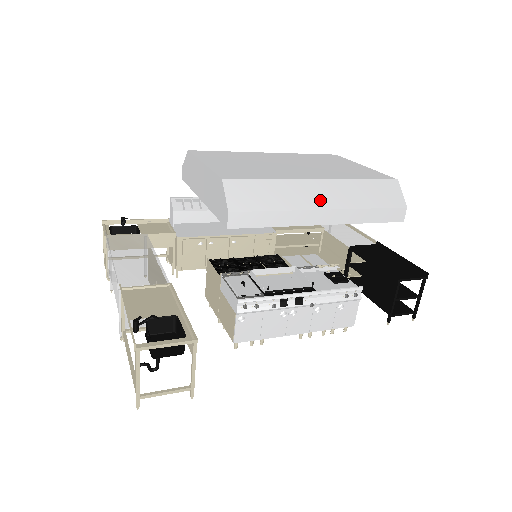
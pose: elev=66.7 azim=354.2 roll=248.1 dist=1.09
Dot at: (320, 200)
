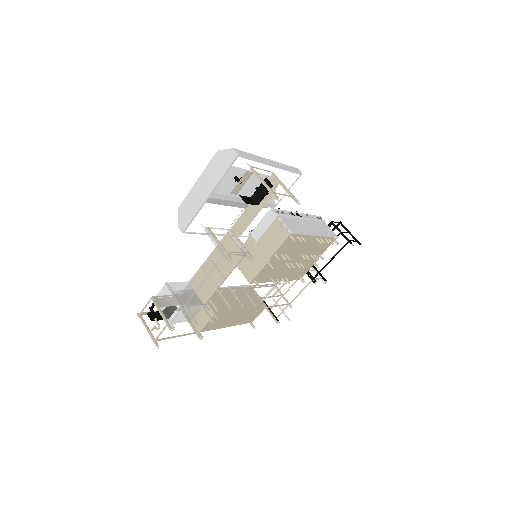
Dot at: occluded
